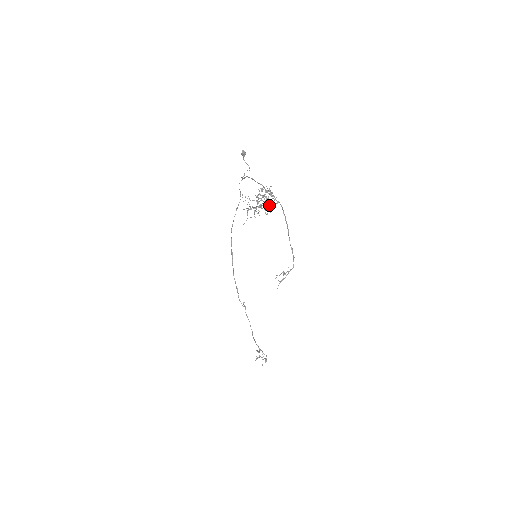
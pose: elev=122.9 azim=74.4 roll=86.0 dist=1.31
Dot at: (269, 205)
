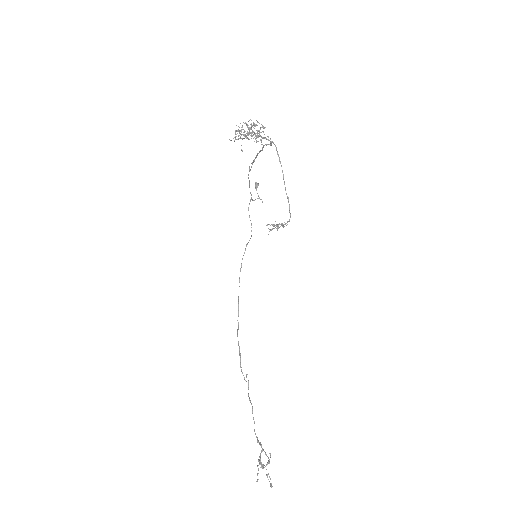
Dot at: (261, 139)
